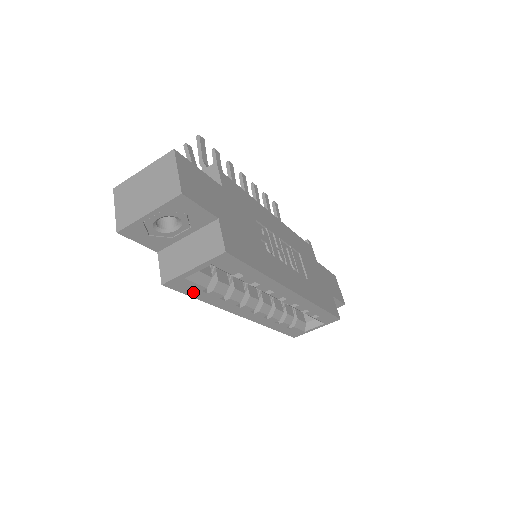
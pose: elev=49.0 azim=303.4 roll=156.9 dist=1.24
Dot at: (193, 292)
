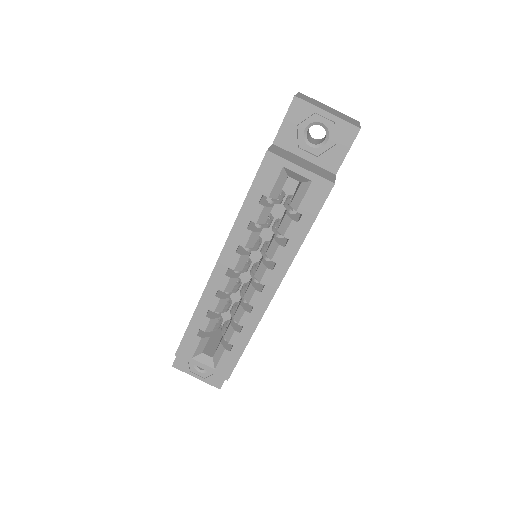
Dot at: (258, 188)
